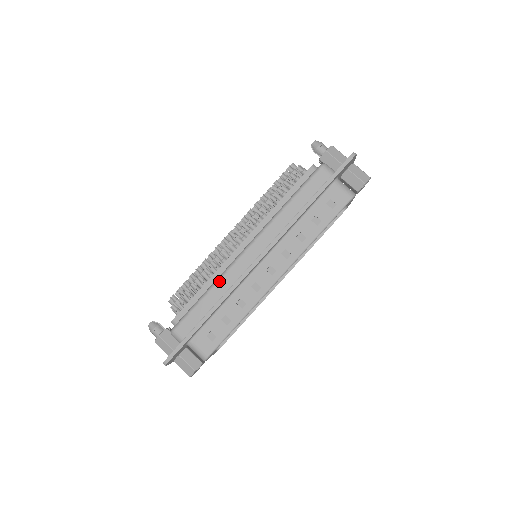
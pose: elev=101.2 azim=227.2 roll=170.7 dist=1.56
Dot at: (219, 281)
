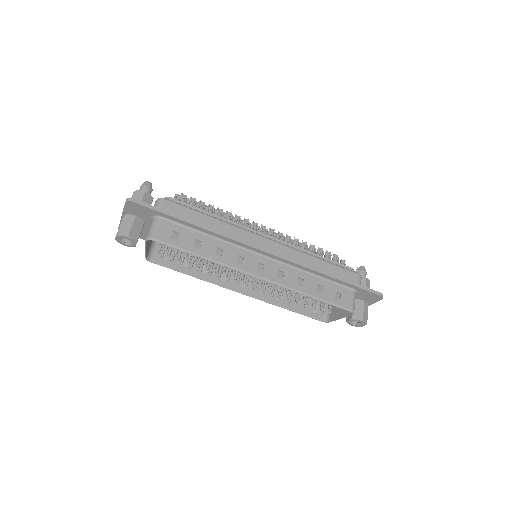
Dot at: (229, 224)
